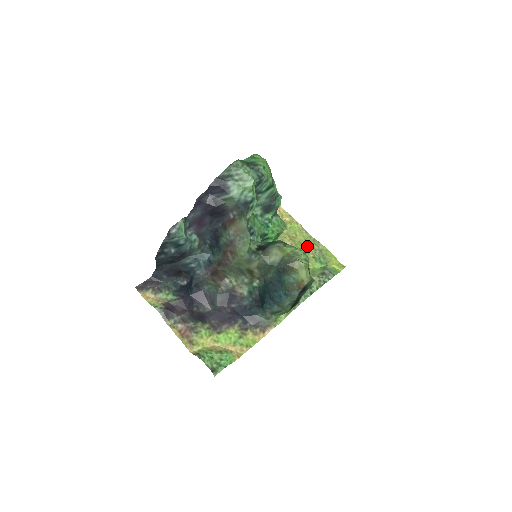
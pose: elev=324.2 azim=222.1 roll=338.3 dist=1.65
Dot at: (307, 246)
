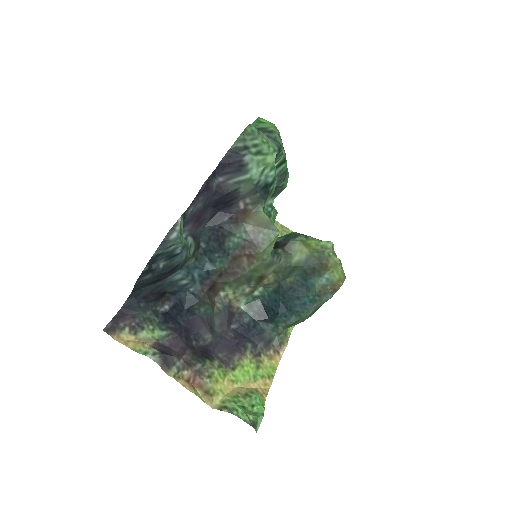
Dot at: occluded
